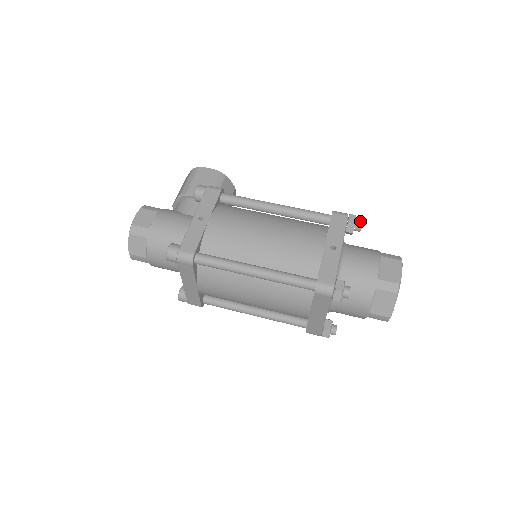
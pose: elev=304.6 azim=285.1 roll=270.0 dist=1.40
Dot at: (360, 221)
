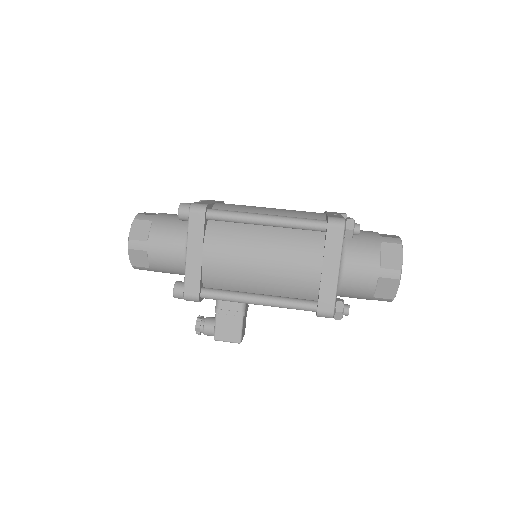
Dot at: occluded
